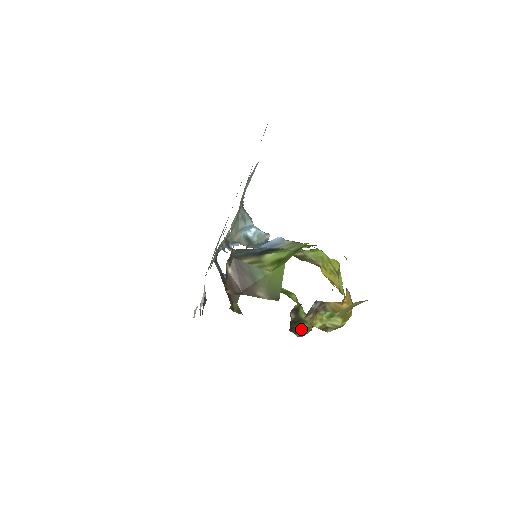
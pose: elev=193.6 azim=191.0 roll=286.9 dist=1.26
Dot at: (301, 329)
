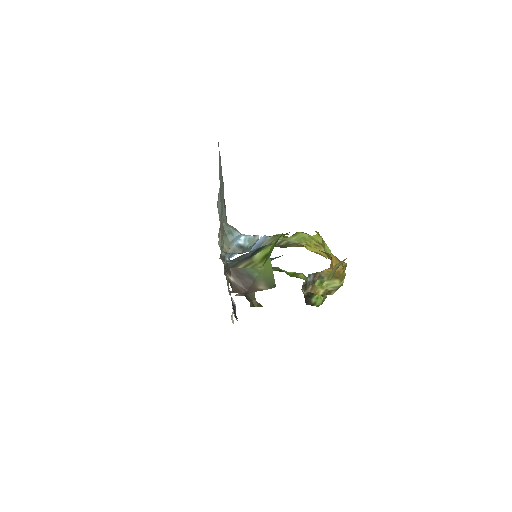
Dot at: (317, 299)
